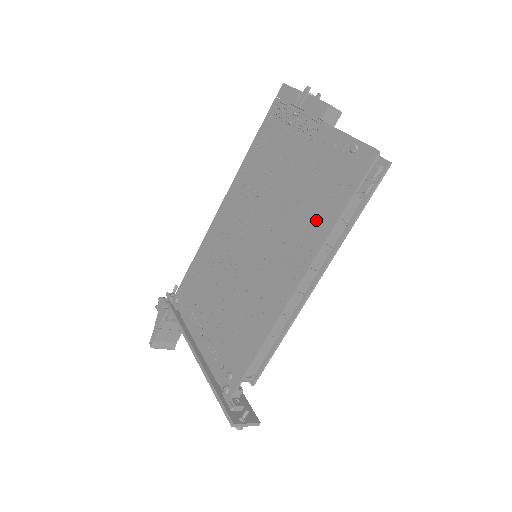
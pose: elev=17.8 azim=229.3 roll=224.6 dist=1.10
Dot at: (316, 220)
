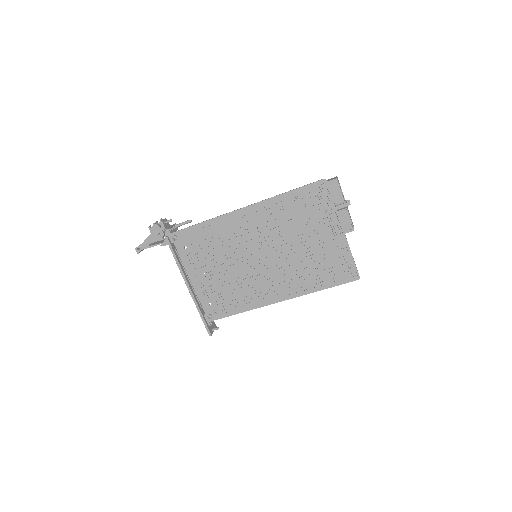
Dot at: (310, 280)
